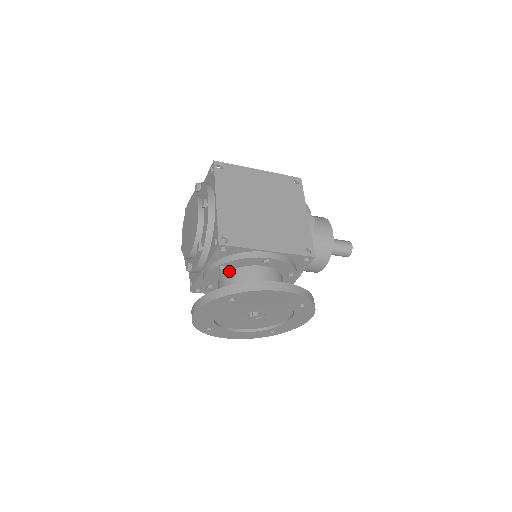
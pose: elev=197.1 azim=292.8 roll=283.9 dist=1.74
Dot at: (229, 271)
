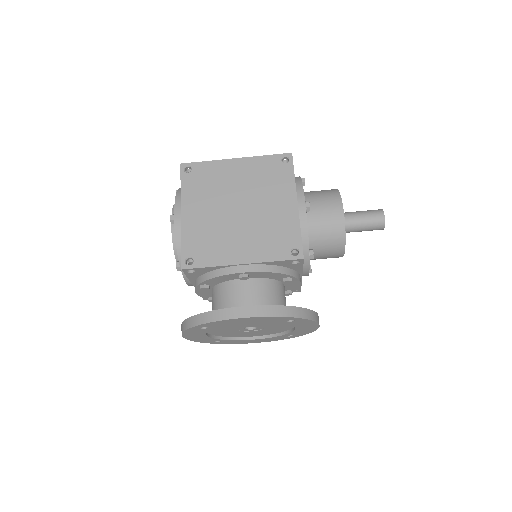
Dot at: (214, 287)
